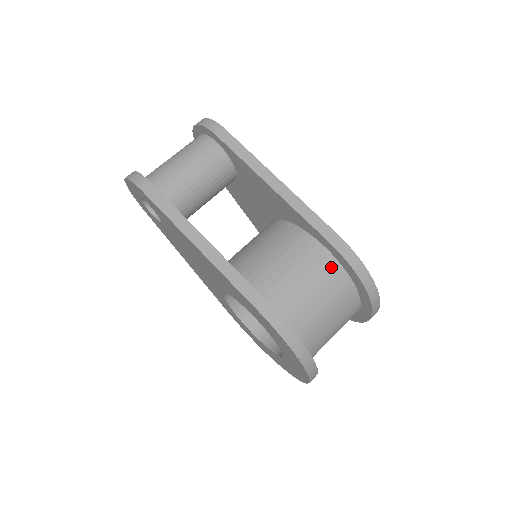
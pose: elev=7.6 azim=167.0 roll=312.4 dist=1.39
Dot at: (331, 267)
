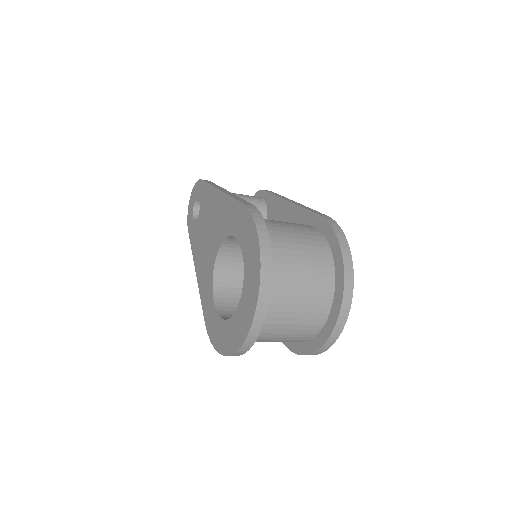
Dot at: (315, 233)
